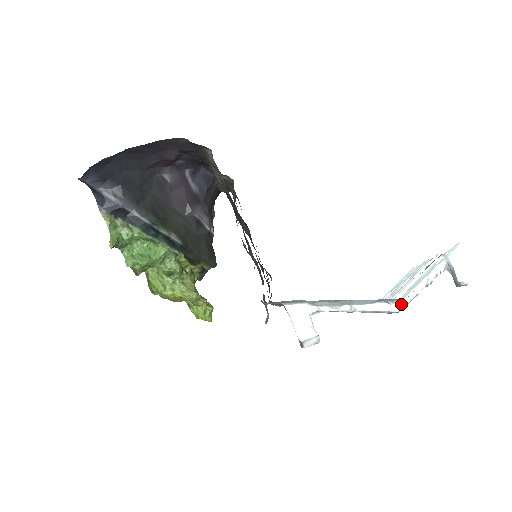
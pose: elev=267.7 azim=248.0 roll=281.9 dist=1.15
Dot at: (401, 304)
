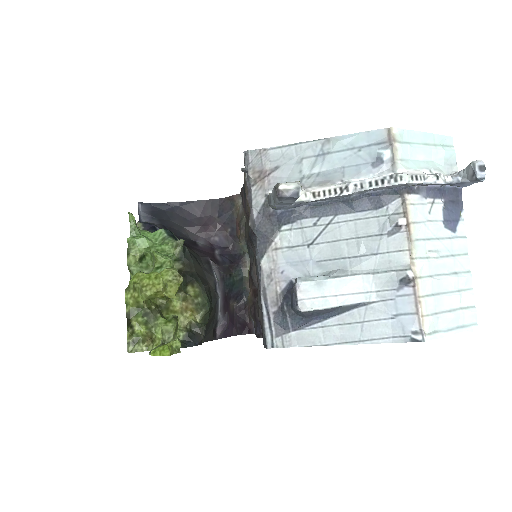
Dot at: (404, 174)
